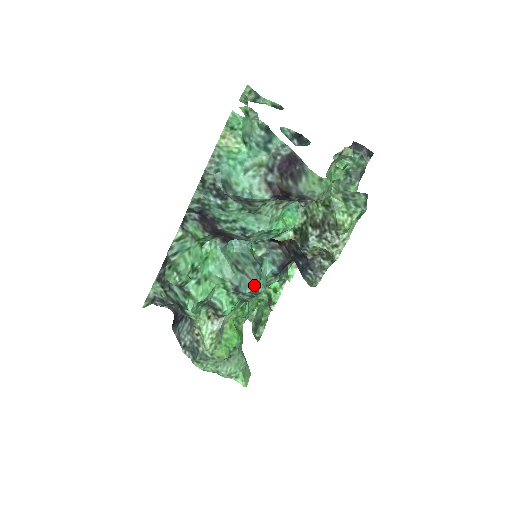
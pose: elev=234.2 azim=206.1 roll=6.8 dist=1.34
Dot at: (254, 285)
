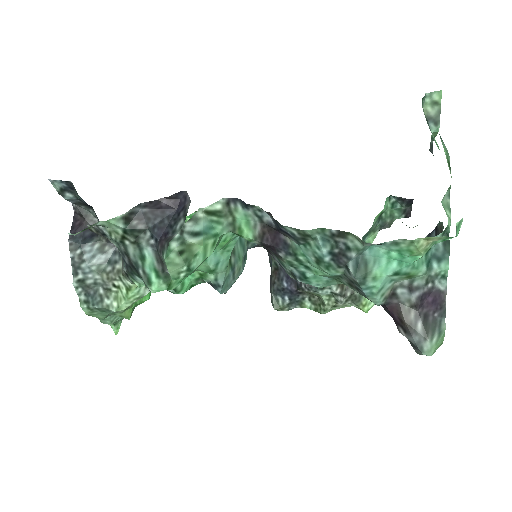
Dot at: occluded
